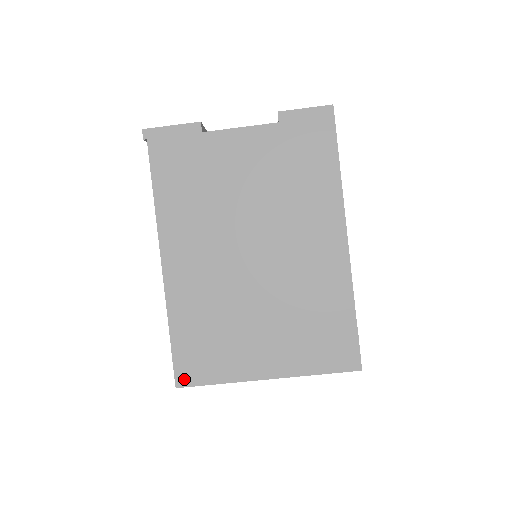
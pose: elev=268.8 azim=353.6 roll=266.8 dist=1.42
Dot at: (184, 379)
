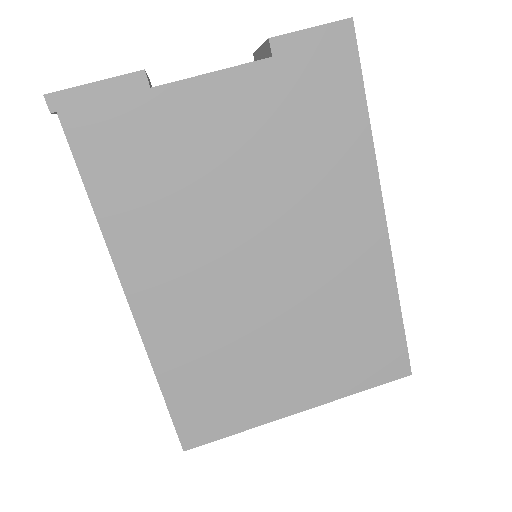
Dot at: (193, 439)
